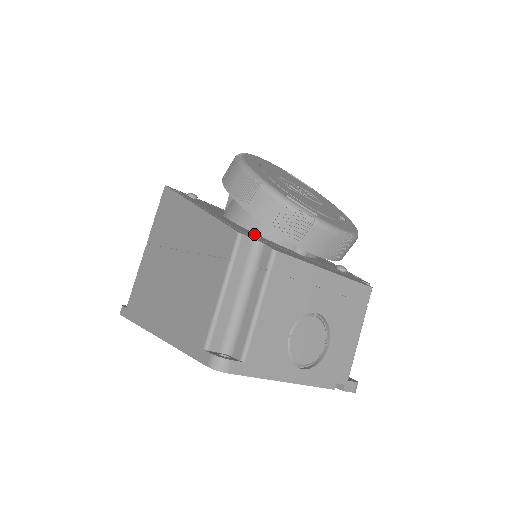
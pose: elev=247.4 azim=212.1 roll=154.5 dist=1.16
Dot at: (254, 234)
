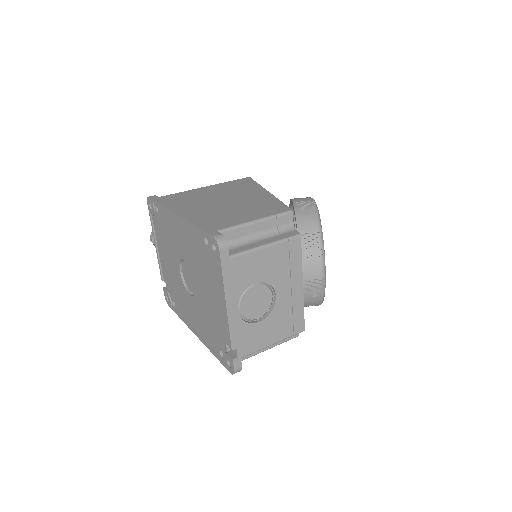
Dot at: occluded
